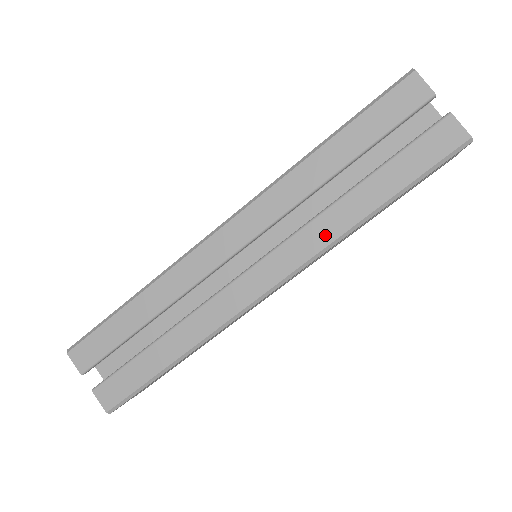
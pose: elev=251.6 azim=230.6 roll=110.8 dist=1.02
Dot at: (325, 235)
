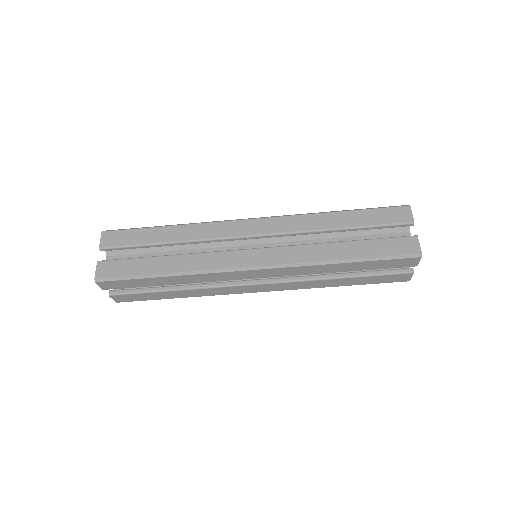
Dot at: (308, 286)
